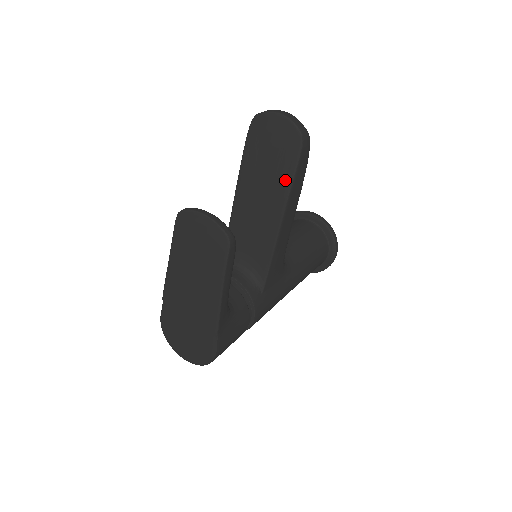
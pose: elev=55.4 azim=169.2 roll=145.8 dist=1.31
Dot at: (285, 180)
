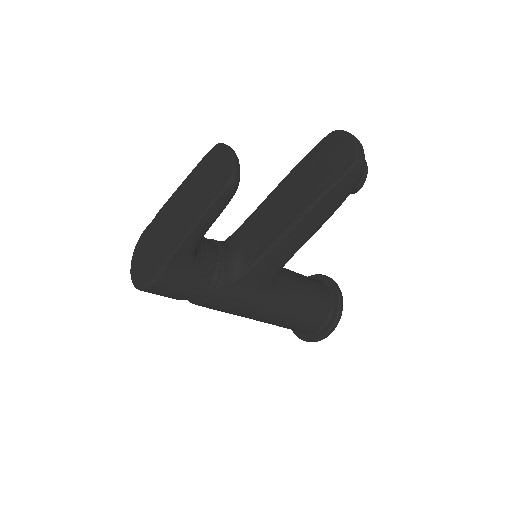
Dot at: (319, 191)
